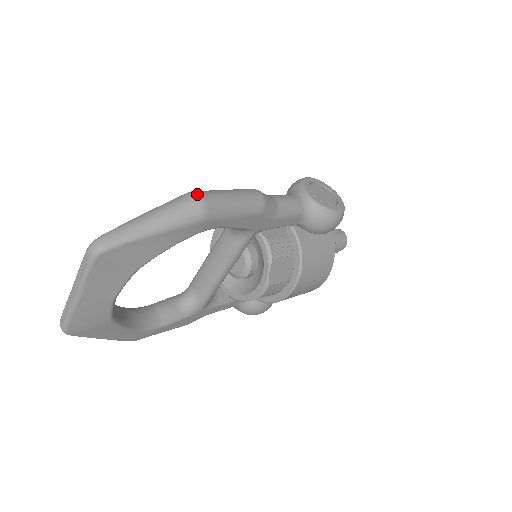
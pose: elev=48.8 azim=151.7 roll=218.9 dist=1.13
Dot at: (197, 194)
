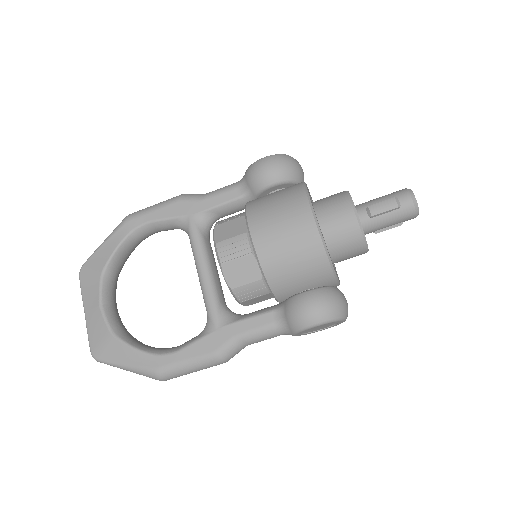
Dot at: occluded
